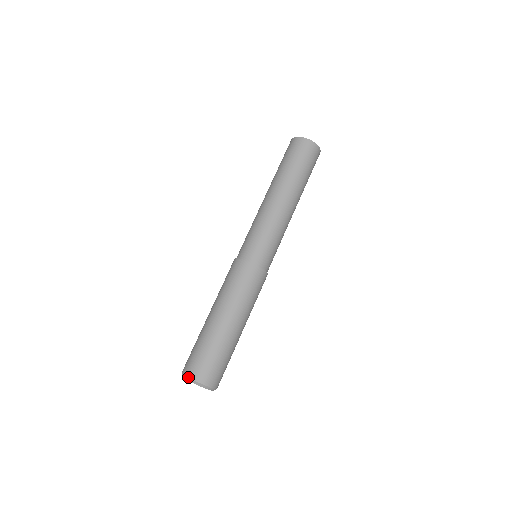
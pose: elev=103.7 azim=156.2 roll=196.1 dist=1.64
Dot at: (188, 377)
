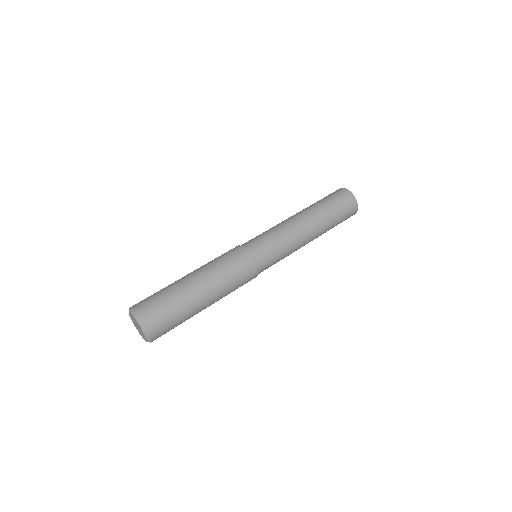
Dot at: (136, 313)
